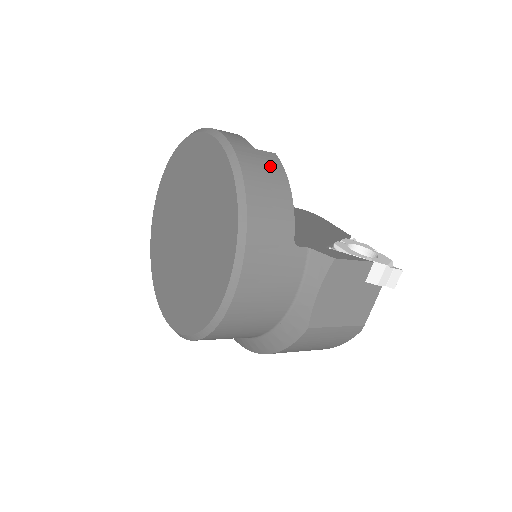
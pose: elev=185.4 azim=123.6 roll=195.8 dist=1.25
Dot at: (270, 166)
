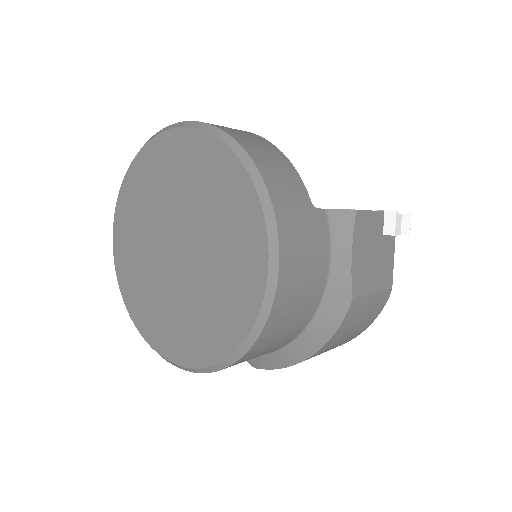
Dot at: (255, 138)
